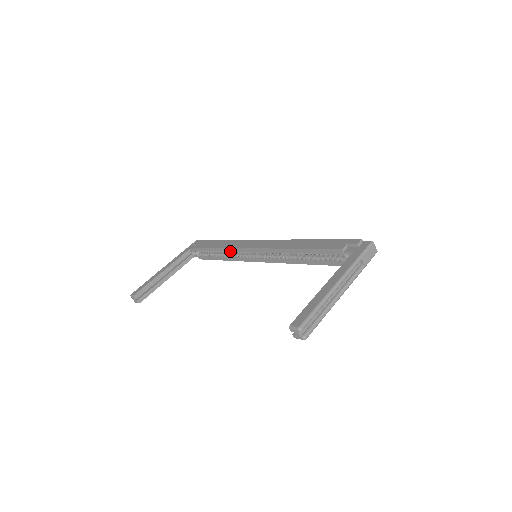
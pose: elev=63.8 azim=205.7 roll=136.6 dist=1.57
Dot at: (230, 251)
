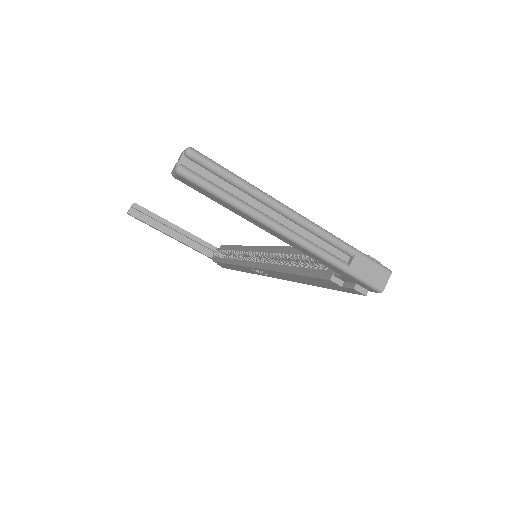
Dot at: (243, 250)
